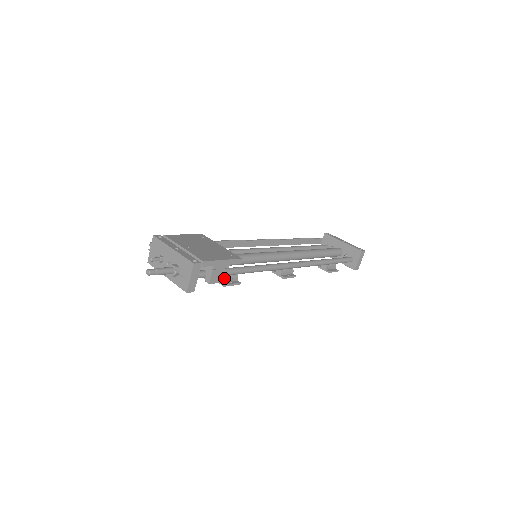
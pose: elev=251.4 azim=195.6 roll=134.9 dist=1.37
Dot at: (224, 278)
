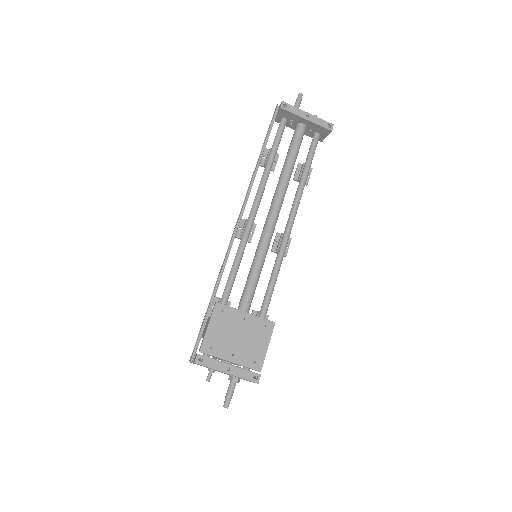
Dot at: occluded
